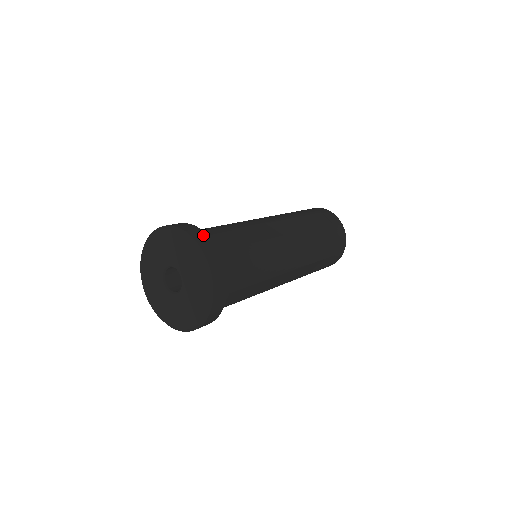
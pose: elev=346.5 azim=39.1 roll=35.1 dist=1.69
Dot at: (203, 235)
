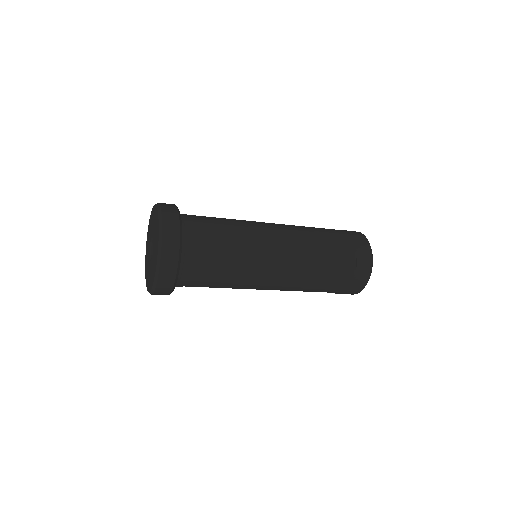
Dot at: occluded
